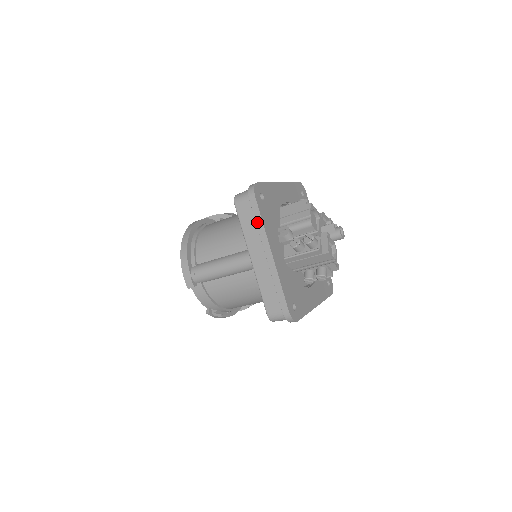
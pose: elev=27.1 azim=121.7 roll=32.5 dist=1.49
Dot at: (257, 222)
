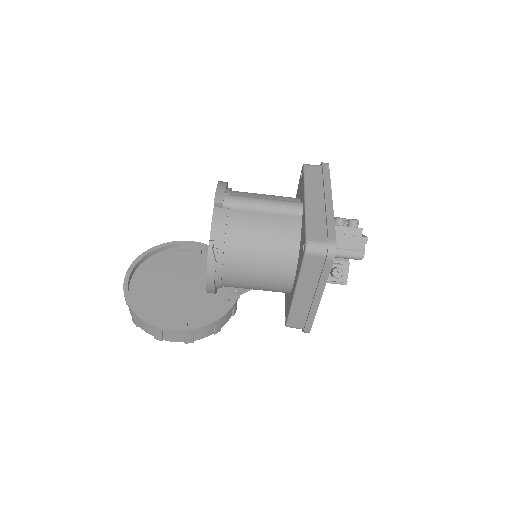
Dot at: (325, 178)
